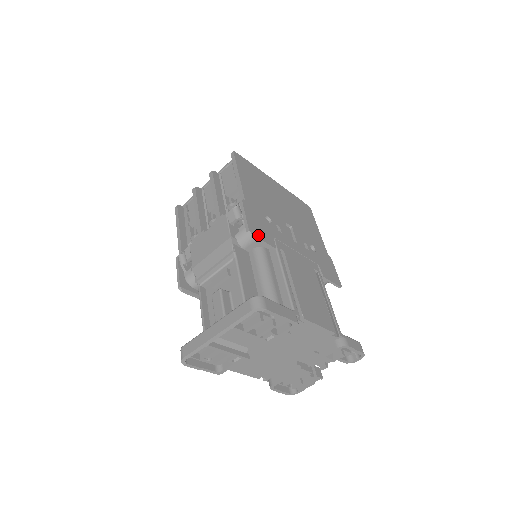
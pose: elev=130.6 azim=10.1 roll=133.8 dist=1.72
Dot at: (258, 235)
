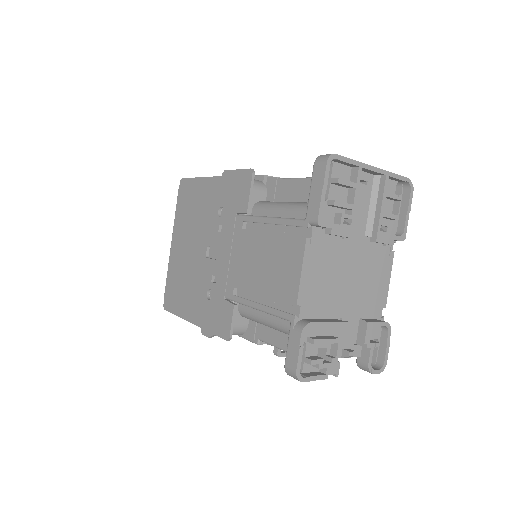
Dot at: occluded
